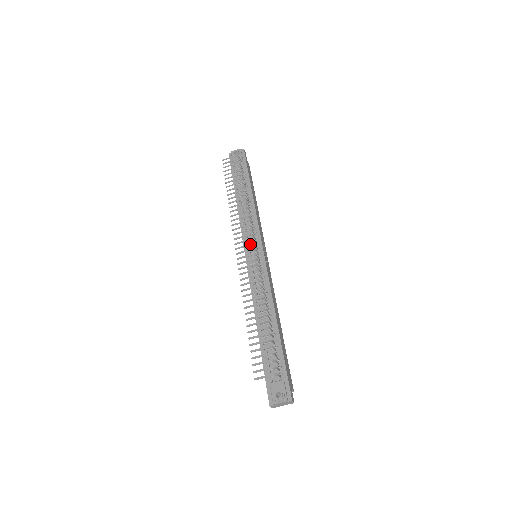
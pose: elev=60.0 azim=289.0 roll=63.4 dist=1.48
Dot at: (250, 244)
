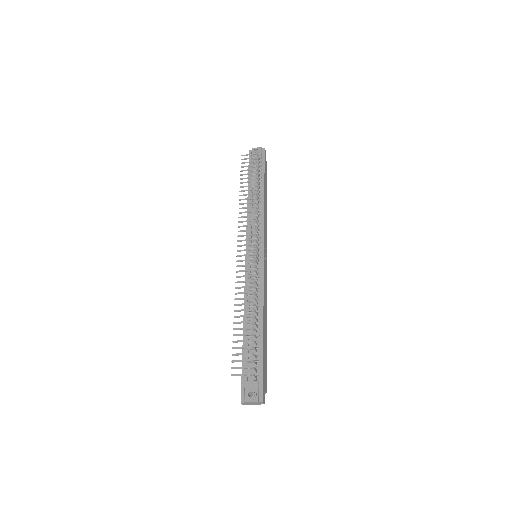
Dot at: (252, 244)
